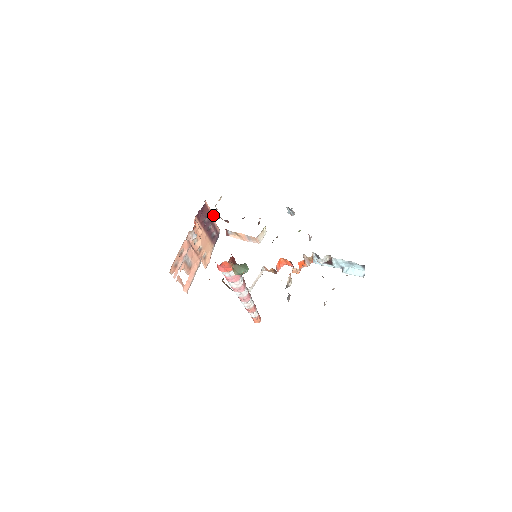
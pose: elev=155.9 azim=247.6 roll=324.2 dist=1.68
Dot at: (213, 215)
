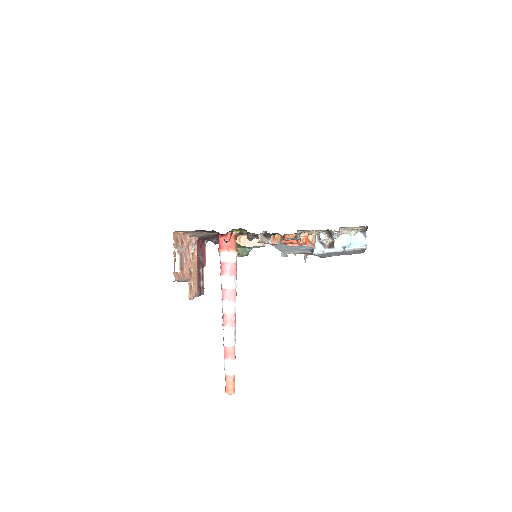
Dot at: (205, 264)
